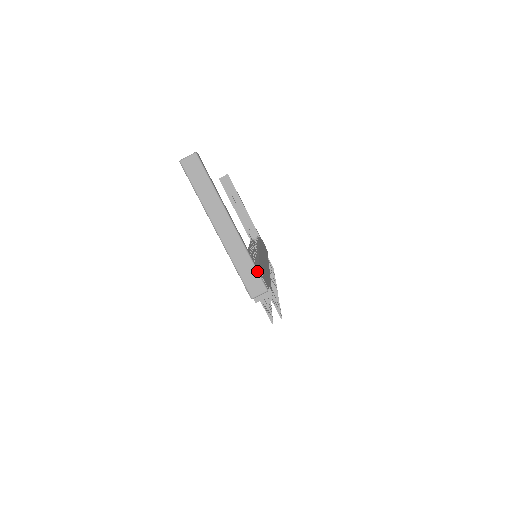
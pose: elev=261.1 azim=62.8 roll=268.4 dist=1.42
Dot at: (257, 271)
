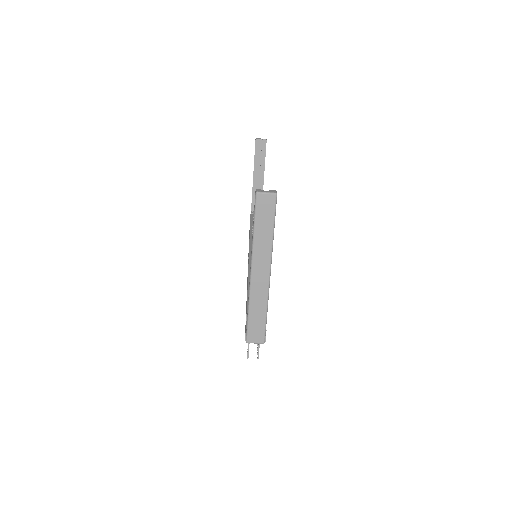
Dot at: occluded
